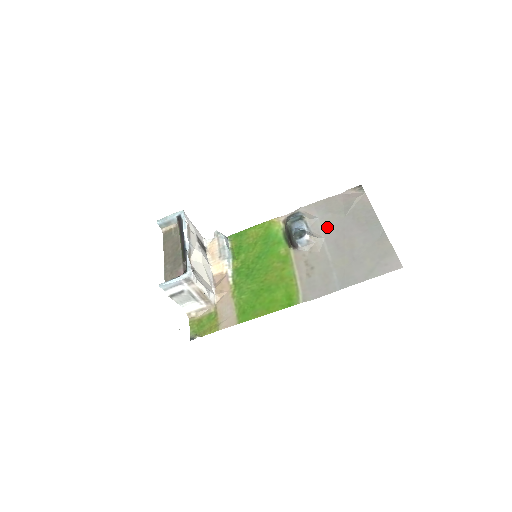
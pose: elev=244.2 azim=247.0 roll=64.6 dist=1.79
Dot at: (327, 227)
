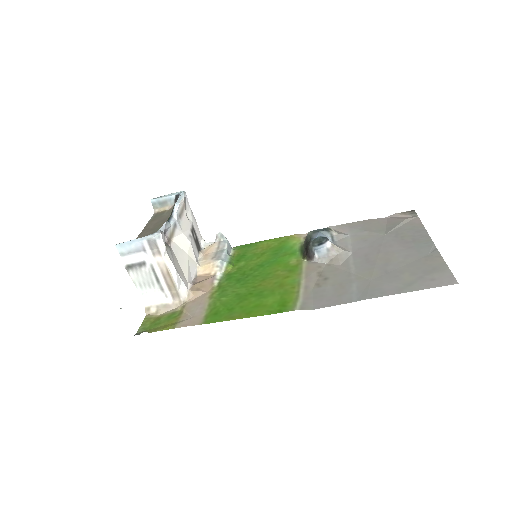
Dot at: (359, 243)
